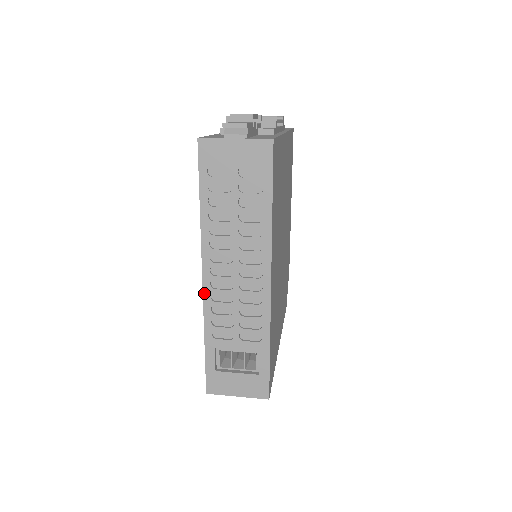
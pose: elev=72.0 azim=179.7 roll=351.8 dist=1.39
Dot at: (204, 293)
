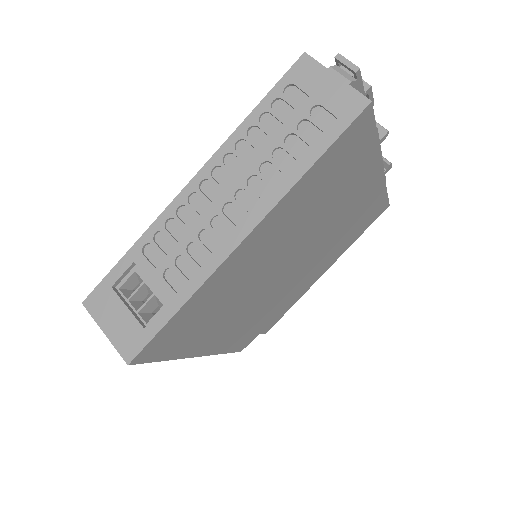
Dot at: (176, 199)
